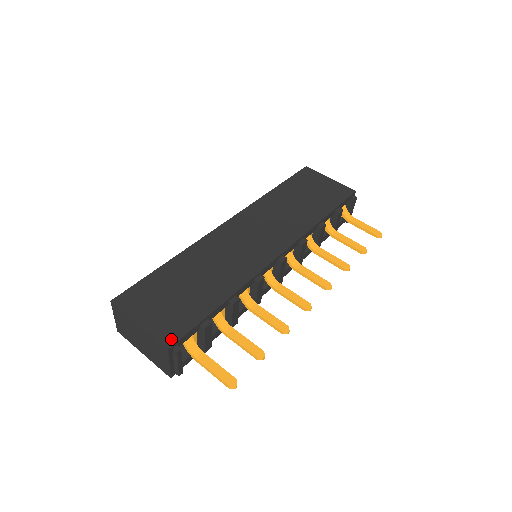
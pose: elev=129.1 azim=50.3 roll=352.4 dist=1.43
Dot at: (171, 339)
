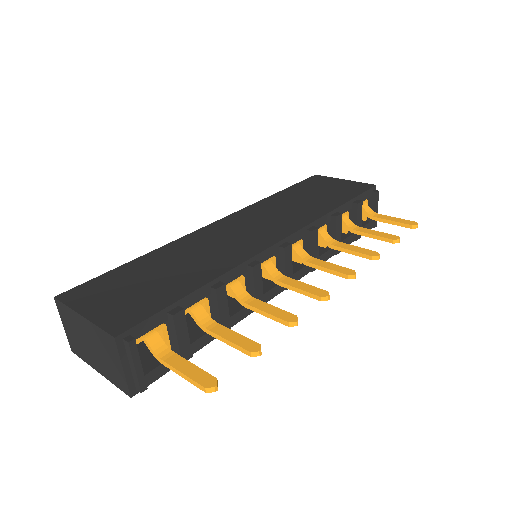
Dot at: (122, 327)
